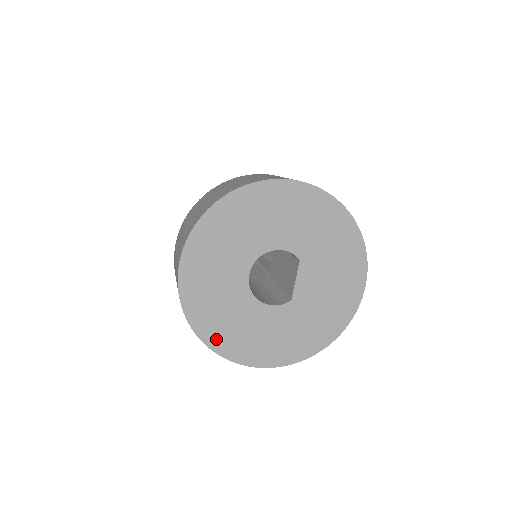
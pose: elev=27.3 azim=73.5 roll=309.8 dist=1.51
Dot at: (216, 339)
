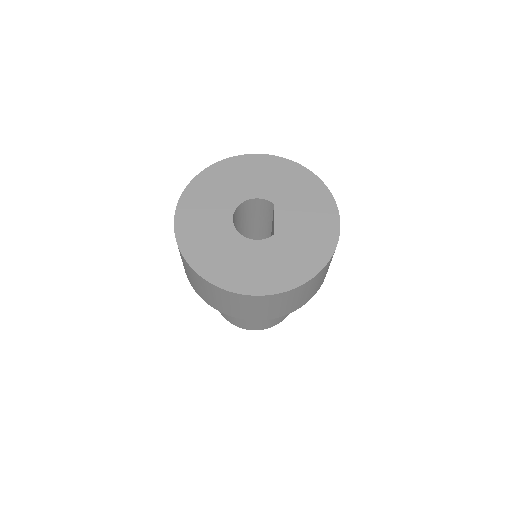
Dot at: (211, 272)
